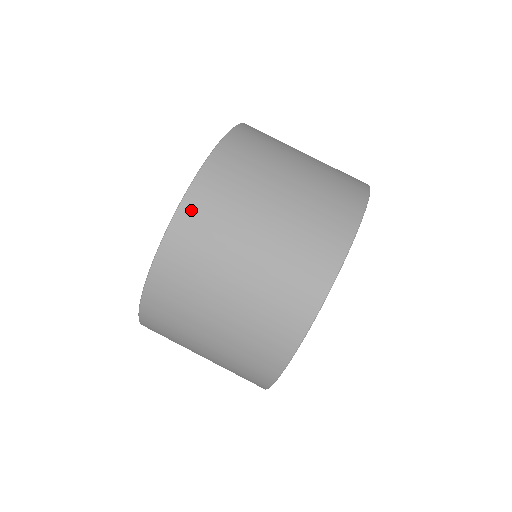
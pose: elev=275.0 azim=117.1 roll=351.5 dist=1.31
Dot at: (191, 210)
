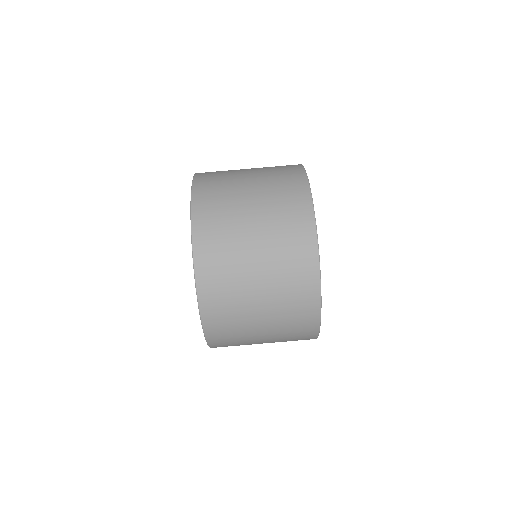
Dot at: (200, 222)
